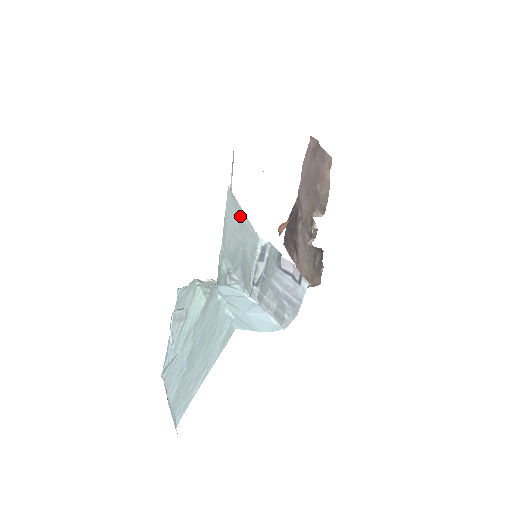
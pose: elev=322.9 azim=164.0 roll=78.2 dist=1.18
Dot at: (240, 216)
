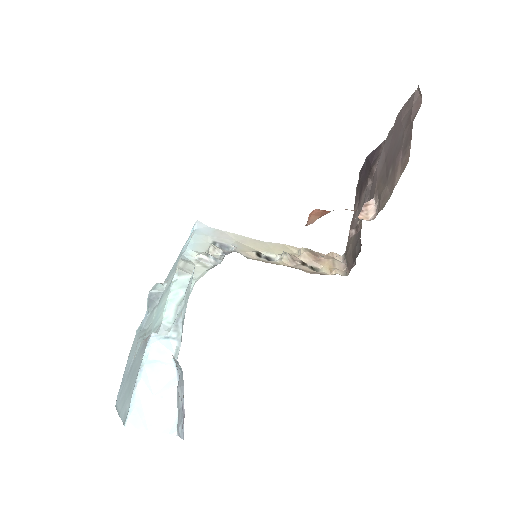
Dot at: occluded
